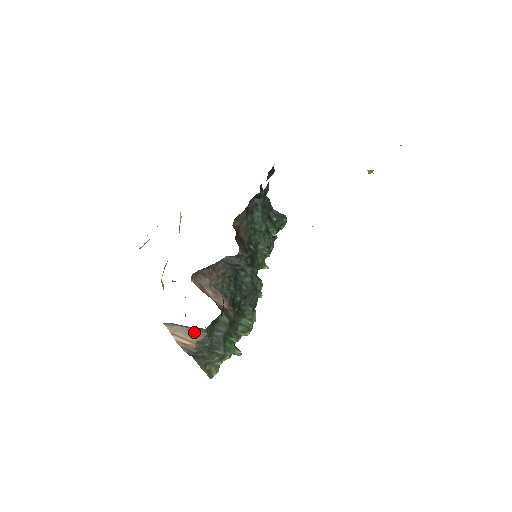
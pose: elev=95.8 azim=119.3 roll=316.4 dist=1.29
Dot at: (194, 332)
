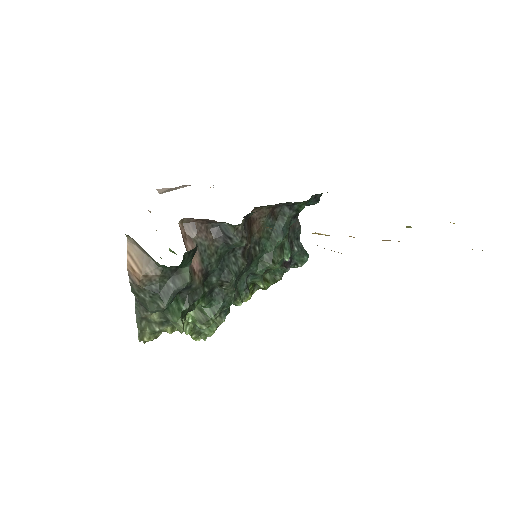
Dot at: (149, 263)
